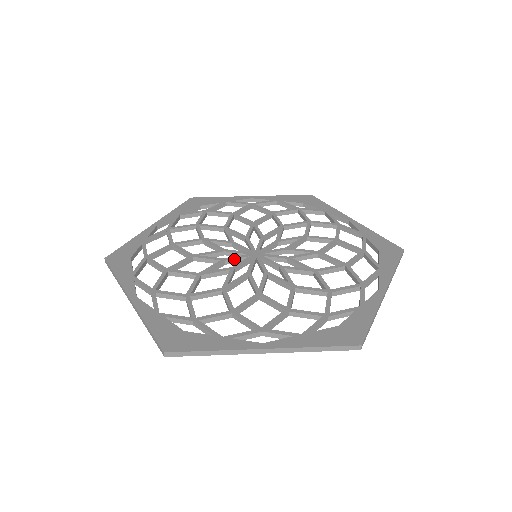
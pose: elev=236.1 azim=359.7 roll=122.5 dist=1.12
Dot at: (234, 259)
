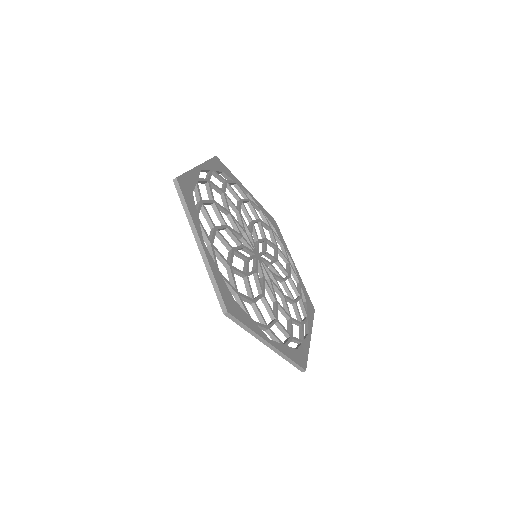
Dot at: (248, 239)
